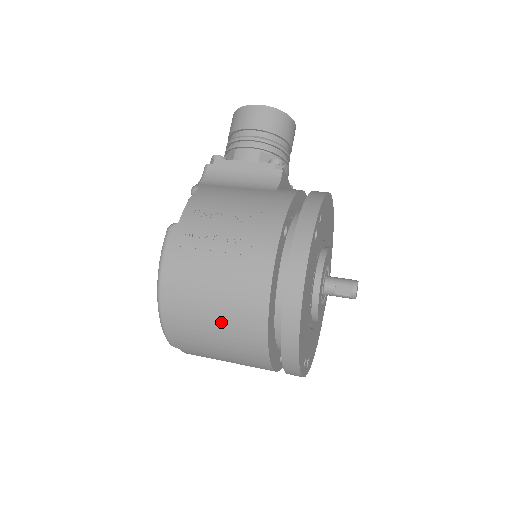
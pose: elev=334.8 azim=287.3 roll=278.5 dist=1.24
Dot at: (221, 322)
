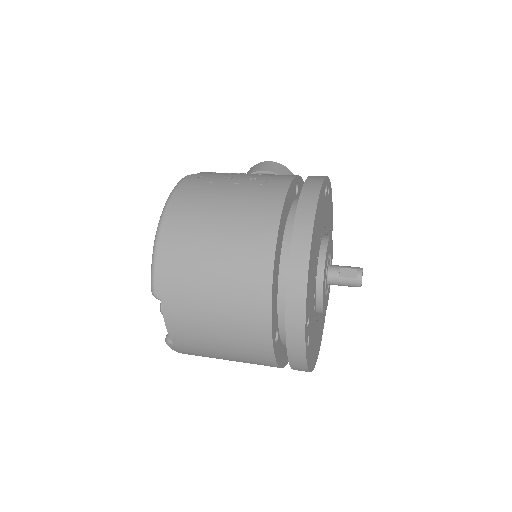
Dot at: (225, 239)
